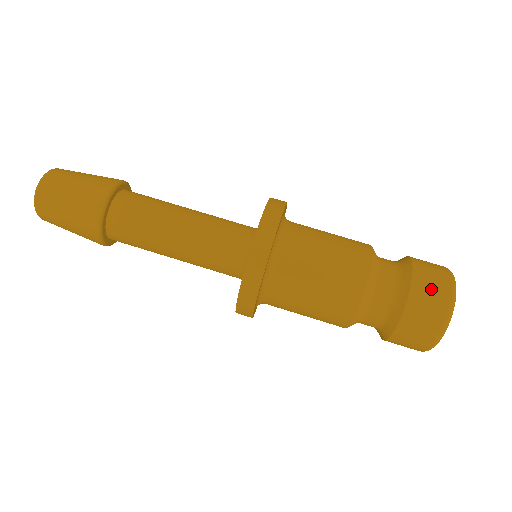
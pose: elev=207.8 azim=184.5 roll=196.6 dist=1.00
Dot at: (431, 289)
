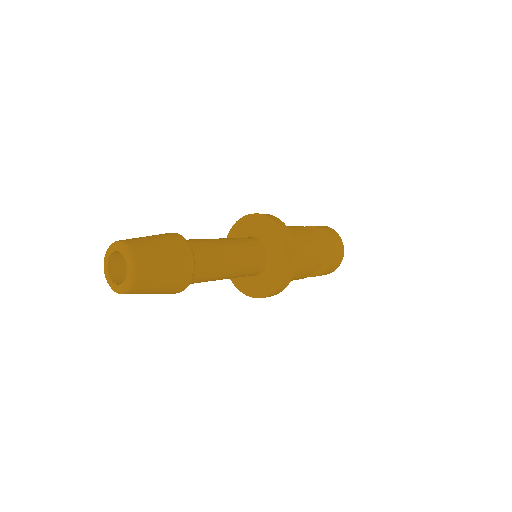
Dot at: (334, 236)
